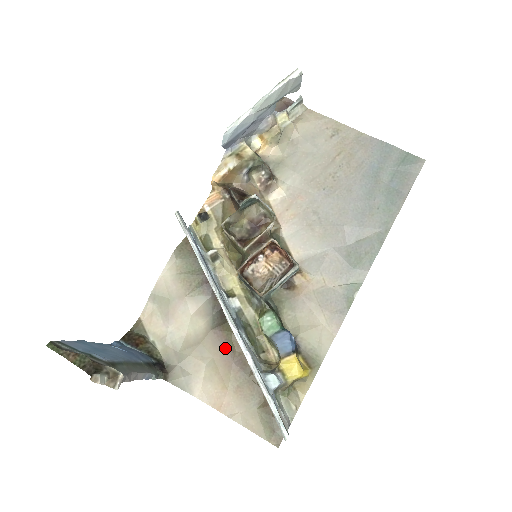
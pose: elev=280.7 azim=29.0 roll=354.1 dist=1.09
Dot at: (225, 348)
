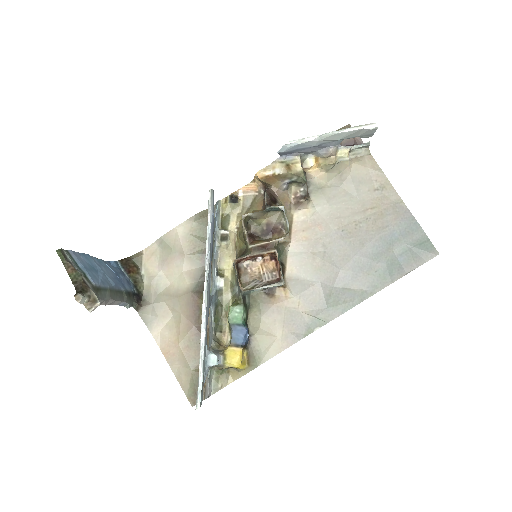
Dot at: (194, 312)
